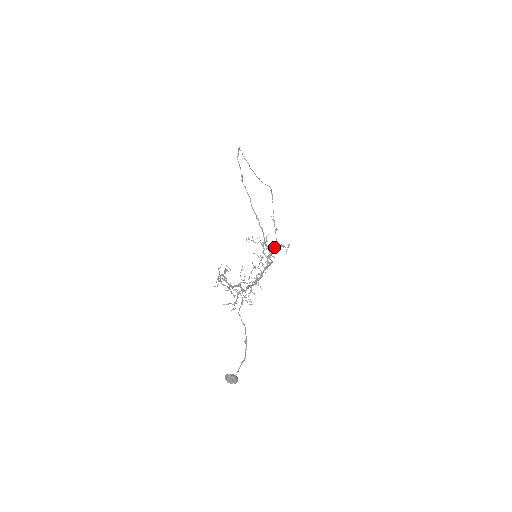
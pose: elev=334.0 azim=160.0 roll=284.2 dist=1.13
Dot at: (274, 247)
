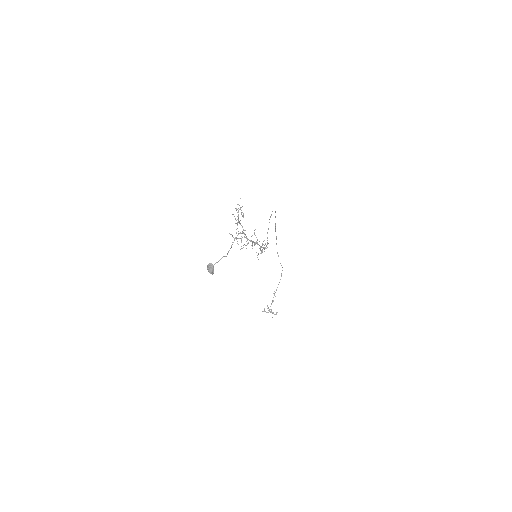
Dot at: occluded
